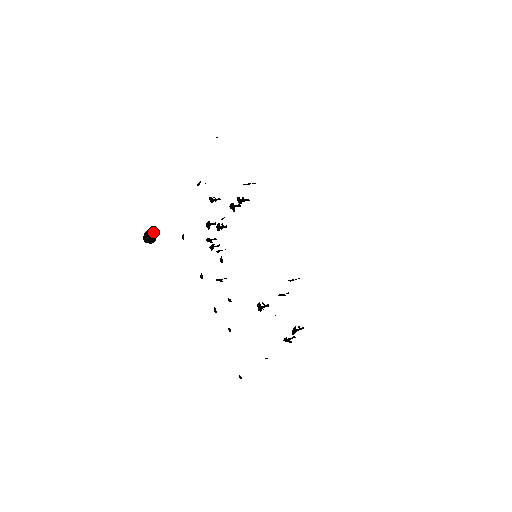
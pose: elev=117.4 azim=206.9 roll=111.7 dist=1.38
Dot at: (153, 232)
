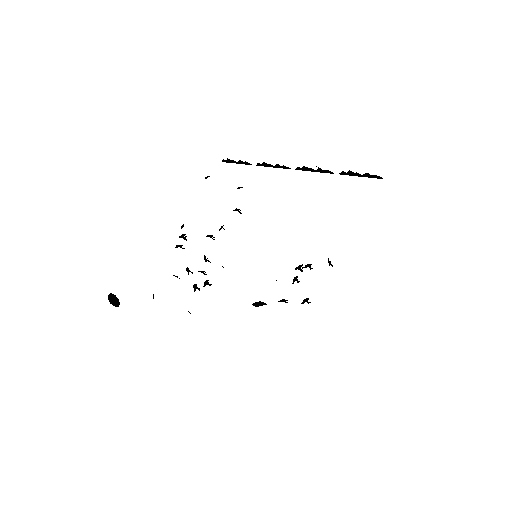
Dot at: (116, 298)
